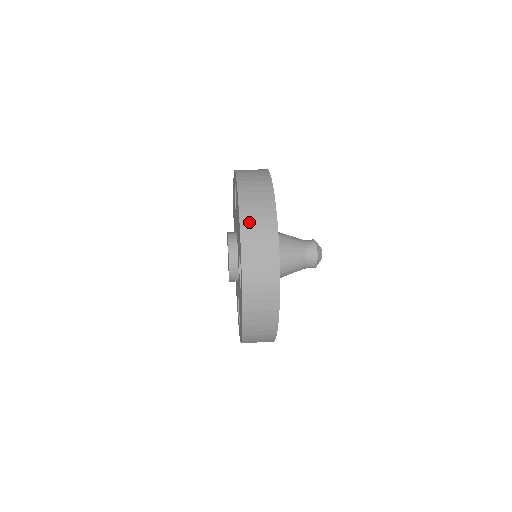
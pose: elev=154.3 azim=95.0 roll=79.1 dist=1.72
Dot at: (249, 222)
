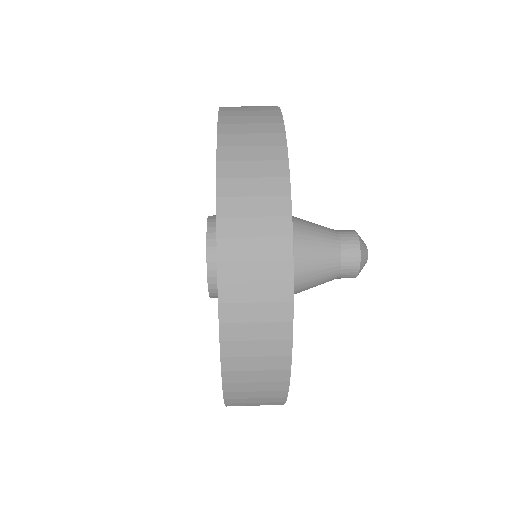
Dot at: (238, 362)
